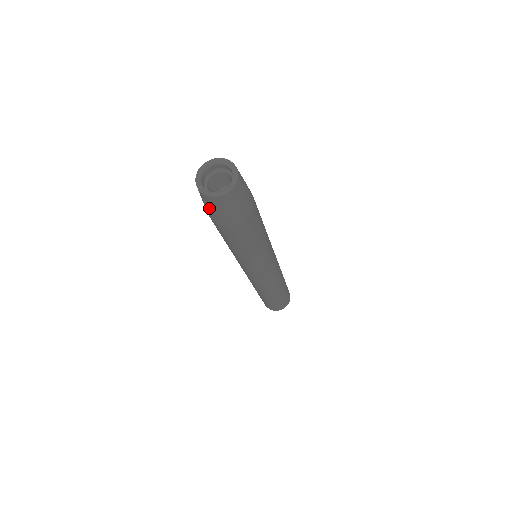
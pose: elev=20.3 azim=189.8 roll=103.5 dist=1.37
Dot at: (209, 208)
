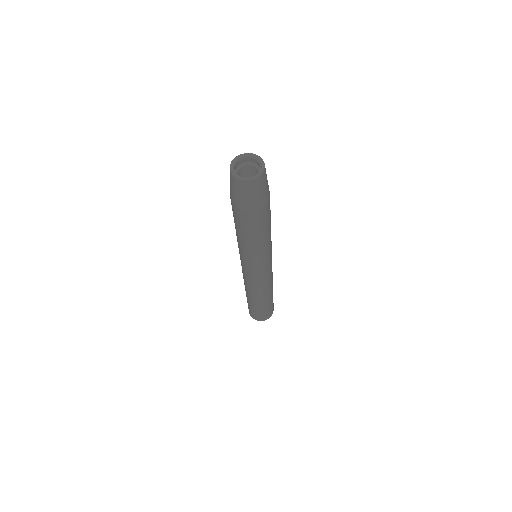
Dot at: (230, 183)
